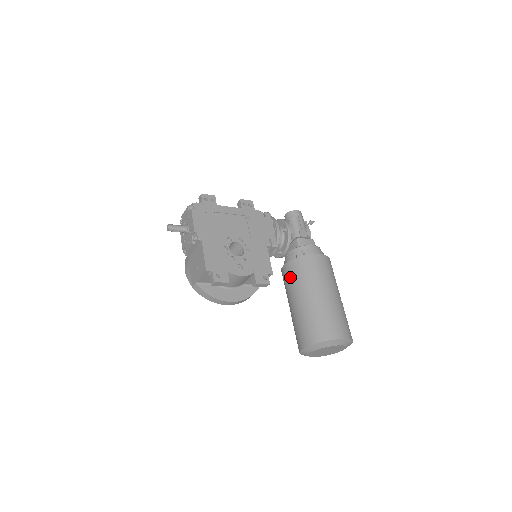
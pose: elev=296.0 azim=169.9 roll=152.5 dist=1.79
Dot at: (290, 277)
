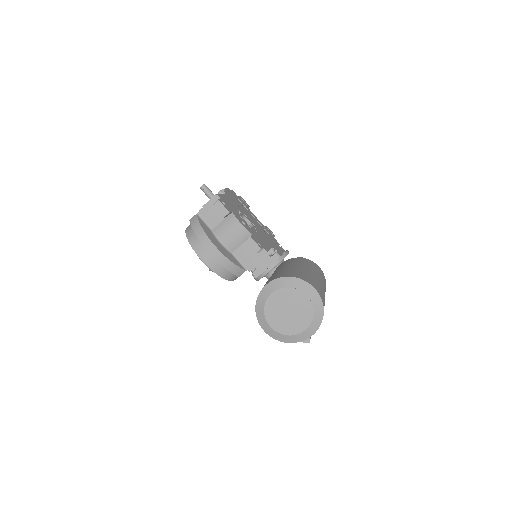
Dot at: (282, 264)
